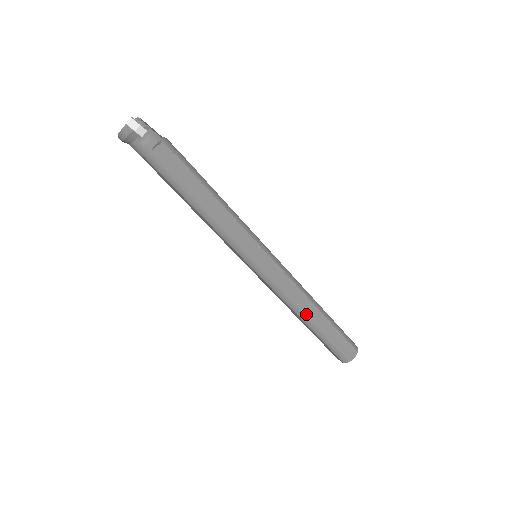
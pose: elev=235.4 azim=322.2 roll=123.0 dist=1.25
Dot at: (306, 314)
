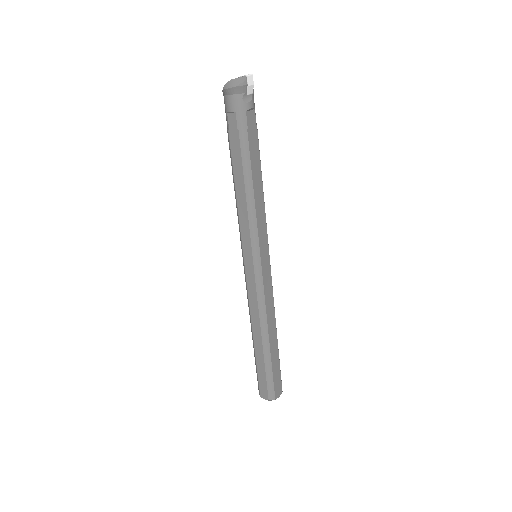
Dot at: (269, 332)
